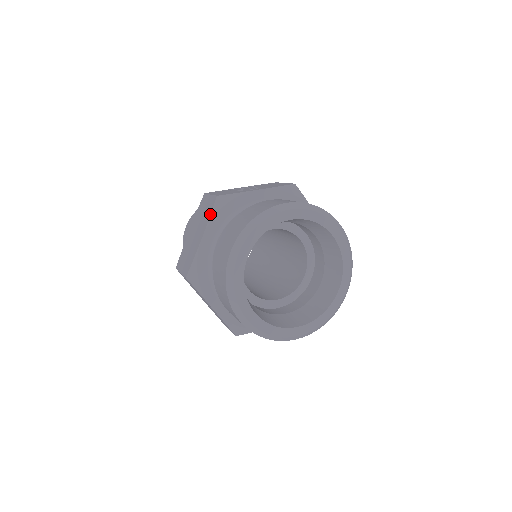
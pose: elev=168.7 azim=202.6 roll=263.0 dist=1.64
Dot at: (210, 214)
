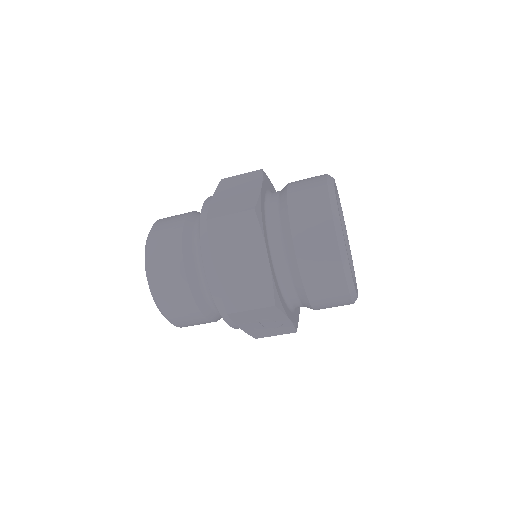
Dot at: (262, 176)
